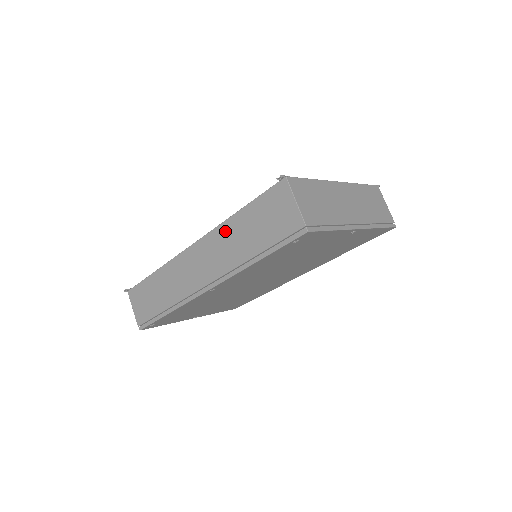
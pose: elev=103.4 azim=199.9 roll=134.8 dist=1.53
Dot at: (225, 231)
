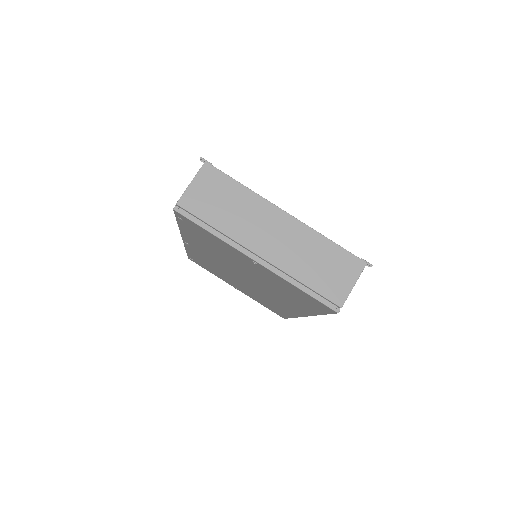
Dot at: occluded
